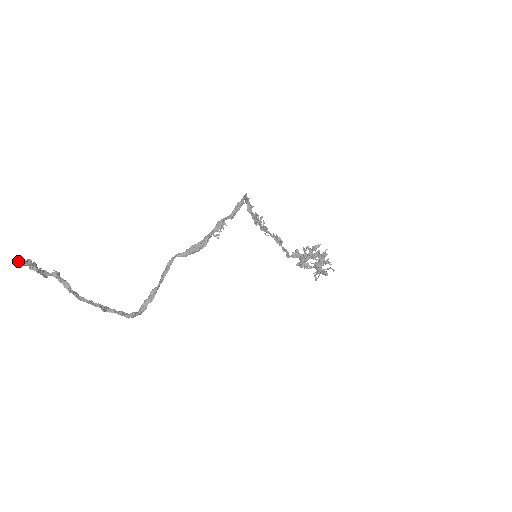
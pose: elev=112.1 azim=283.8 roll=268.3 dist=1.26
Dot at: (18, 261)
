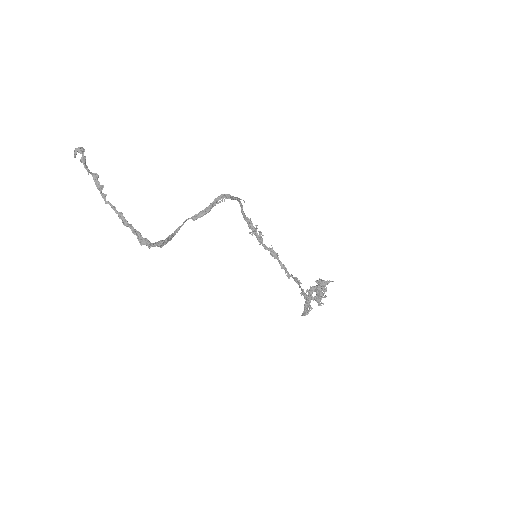
Dot at: (76, 148)
